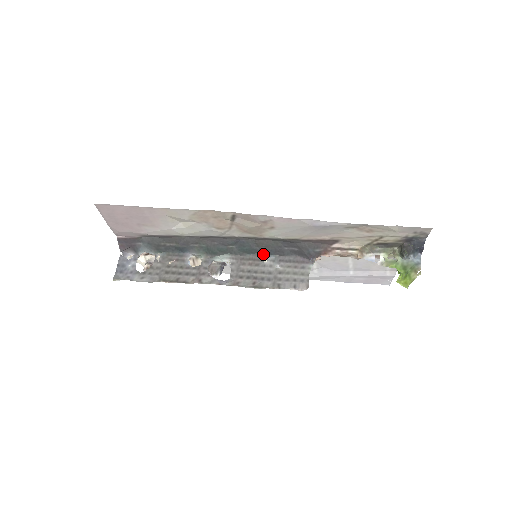
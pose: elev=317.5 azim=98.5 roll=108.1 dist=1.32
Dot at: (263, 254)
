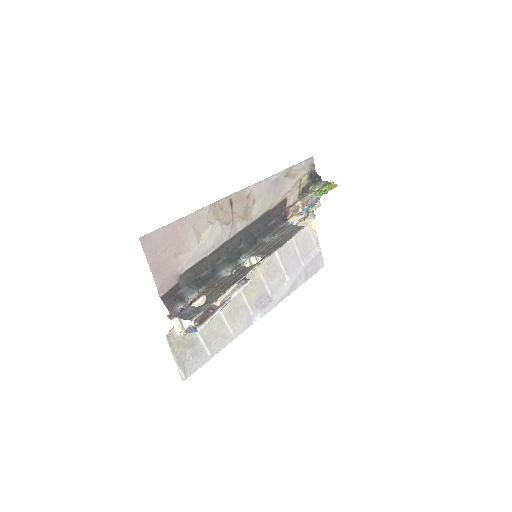
Dot at: (261, 240)
